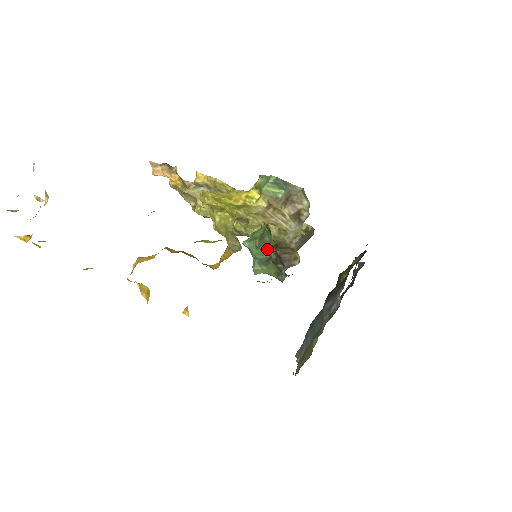
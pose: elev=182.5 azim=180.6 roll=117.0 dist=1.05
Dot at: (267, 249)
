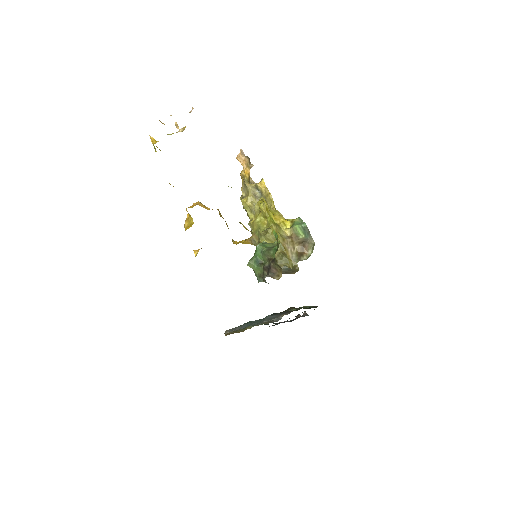
Dot at: (267, 258)
